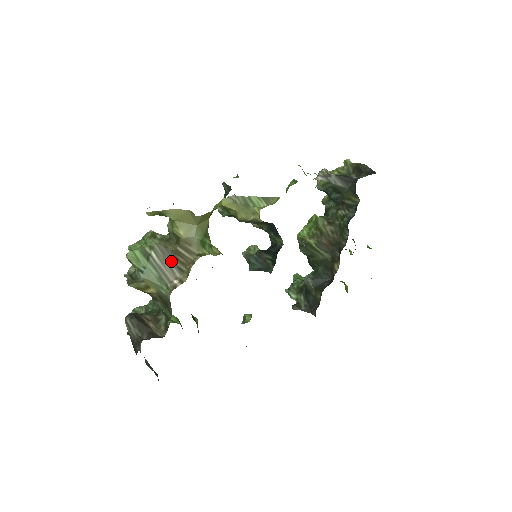
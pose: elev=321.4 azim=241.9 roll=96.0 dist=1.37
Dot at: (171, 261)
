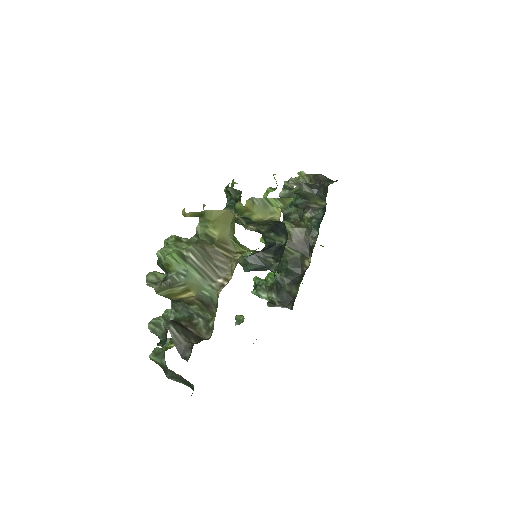
Dot at: (211, 261)
